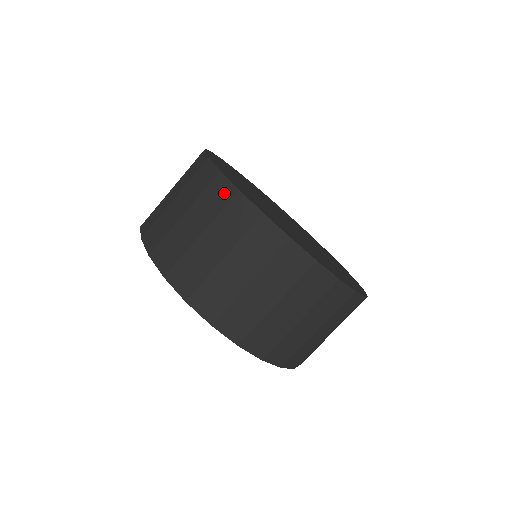
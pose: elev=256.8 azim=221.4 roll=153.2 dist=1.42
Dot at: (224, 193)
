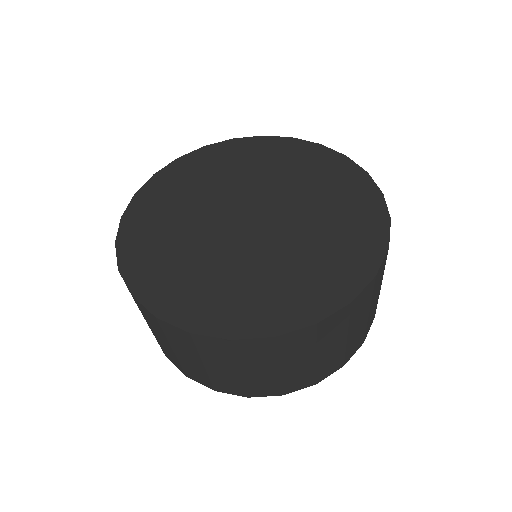
Dot at: (261, 346)
